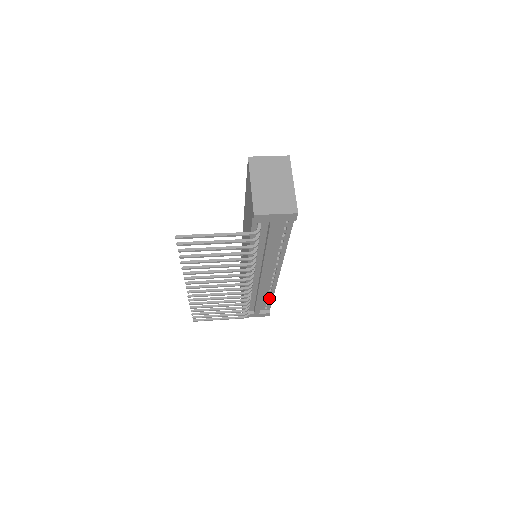
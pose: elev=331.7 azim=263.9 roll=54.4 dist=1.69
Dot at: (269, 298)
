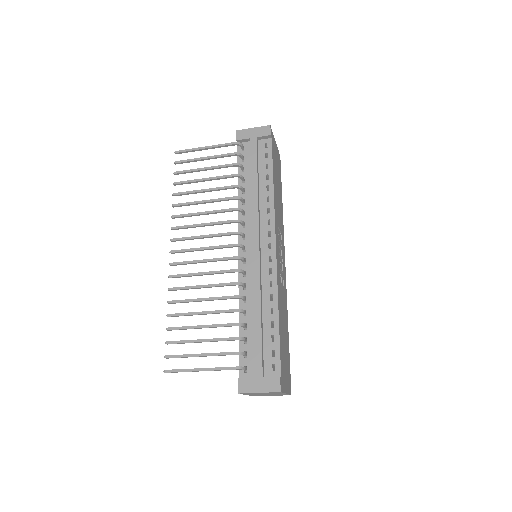
Dot at: (274, 327)
